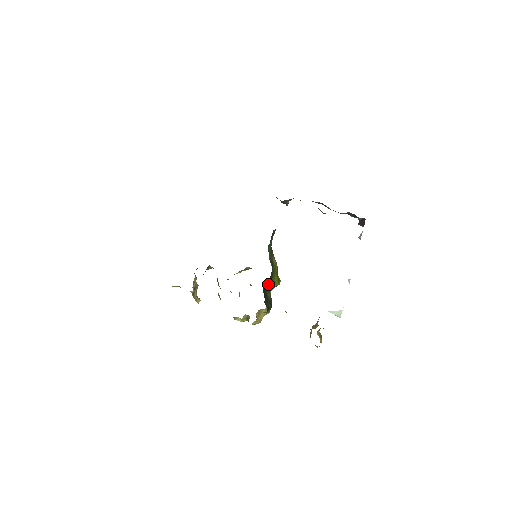
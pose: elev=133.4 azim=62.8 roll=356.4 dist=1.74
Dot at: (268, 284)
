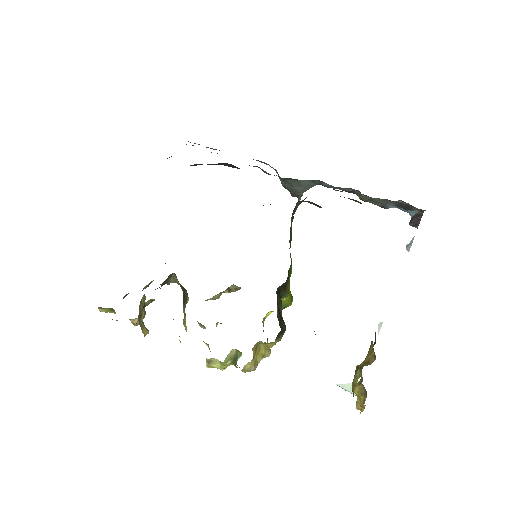
Dot at: (281, 291)
